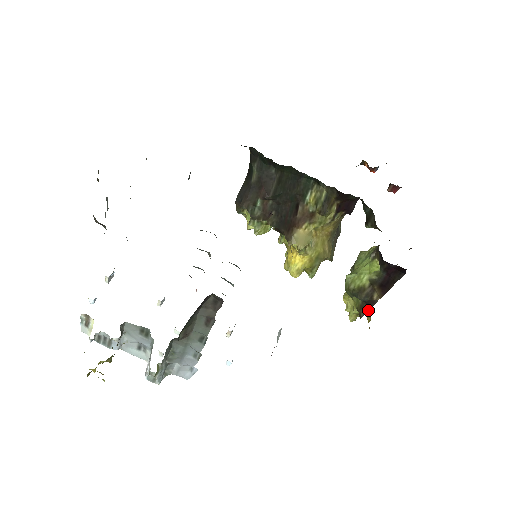
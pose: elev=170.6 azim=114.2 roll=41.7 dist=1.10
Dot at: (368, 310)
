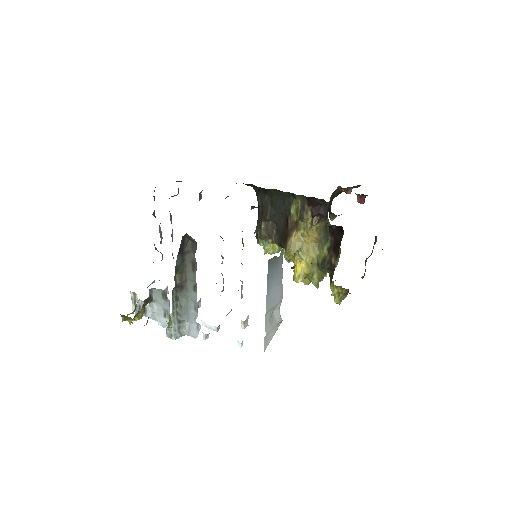
Dot at: occluded
